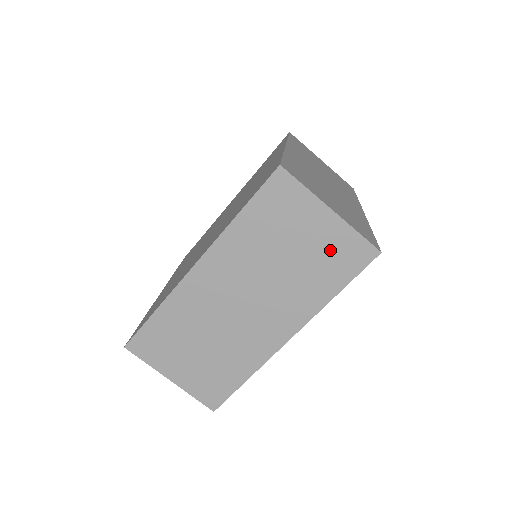
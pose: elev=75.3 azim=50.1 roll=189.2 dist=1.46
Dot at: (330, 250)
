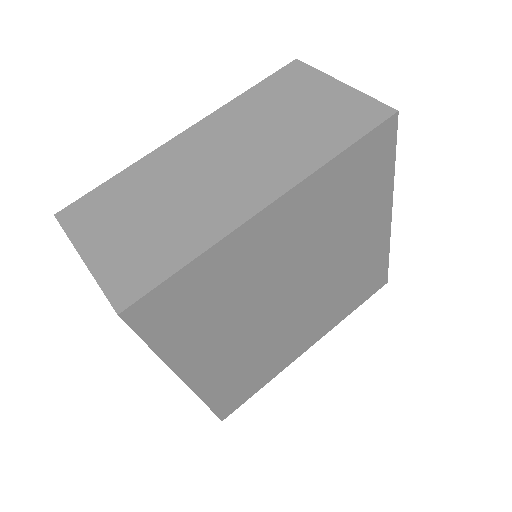
Dot at: (338, 112)
